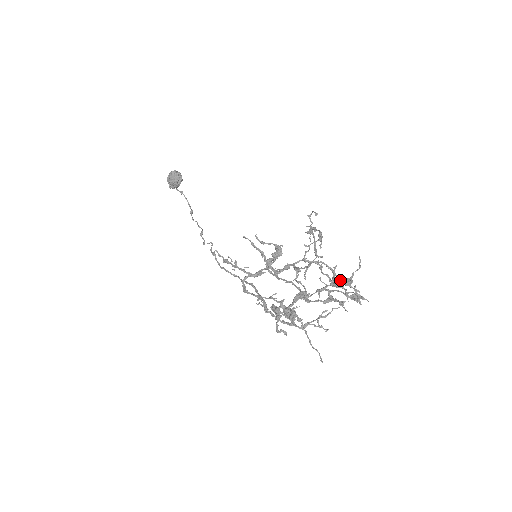
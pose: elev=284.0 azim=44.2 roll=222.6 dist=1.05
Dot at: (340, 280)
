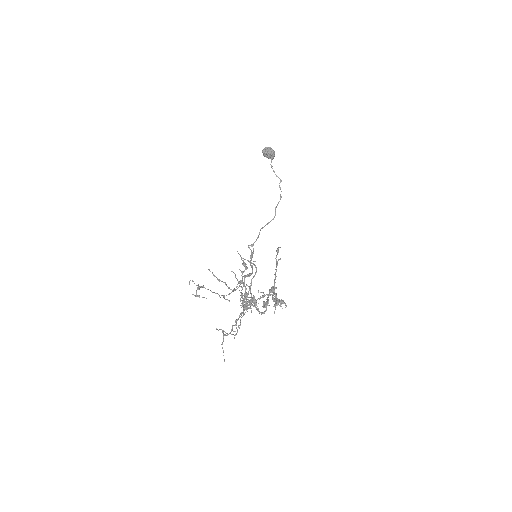
Dot at: occluded
